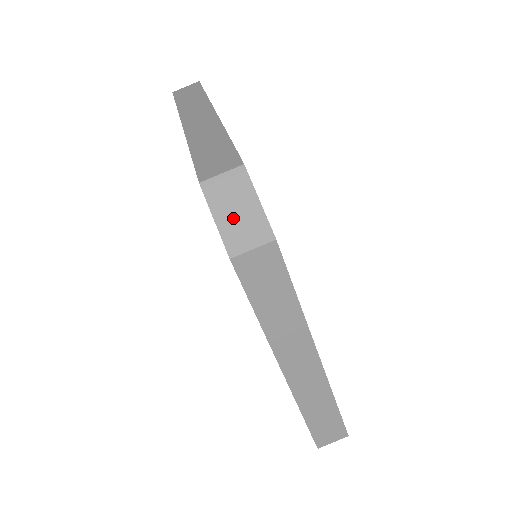
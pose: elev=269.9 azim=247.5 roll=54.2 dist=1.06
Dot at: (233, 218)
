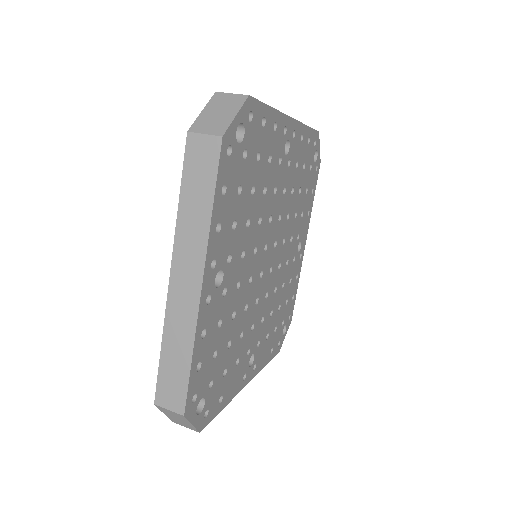
Dot at: (213, 115)
